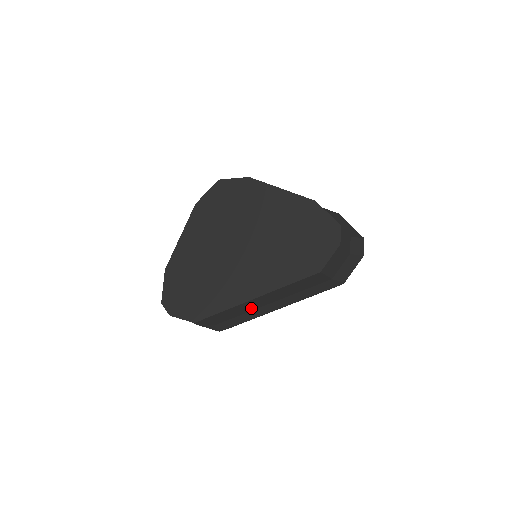
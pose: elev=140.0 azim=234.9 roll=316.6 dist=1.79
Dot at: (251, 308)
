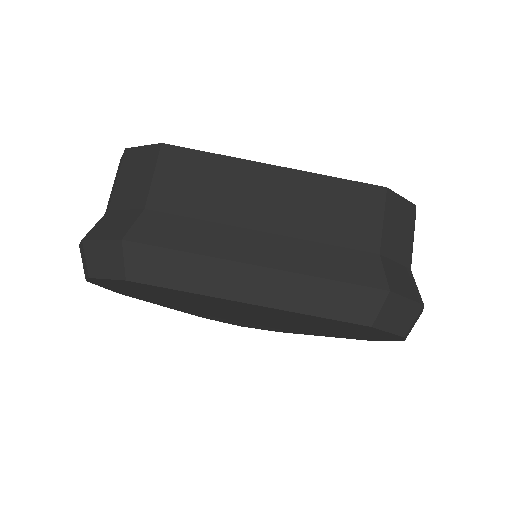
Dot at: (234, 210)
